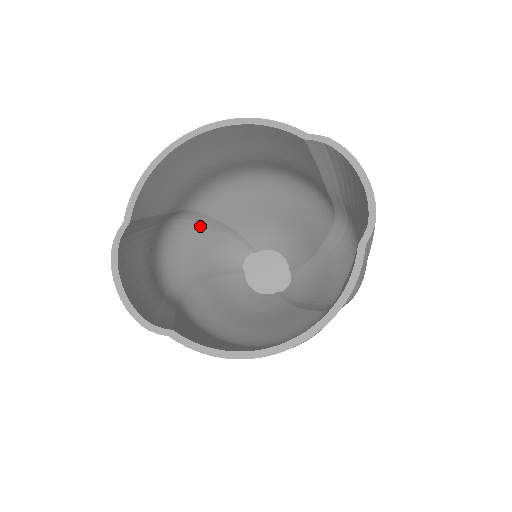
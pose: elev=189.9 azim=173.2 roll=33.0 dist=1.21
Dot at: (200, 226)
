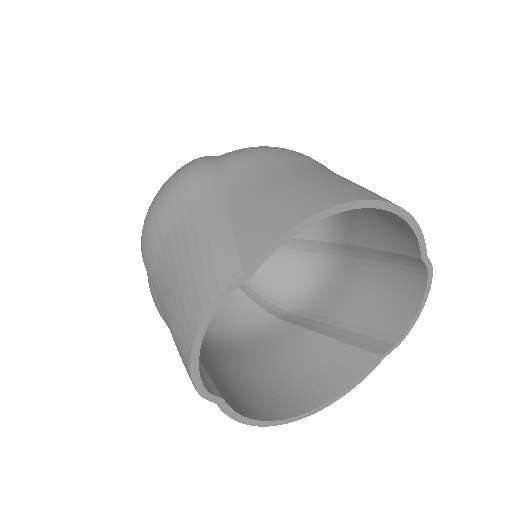
Dot at: occluded
